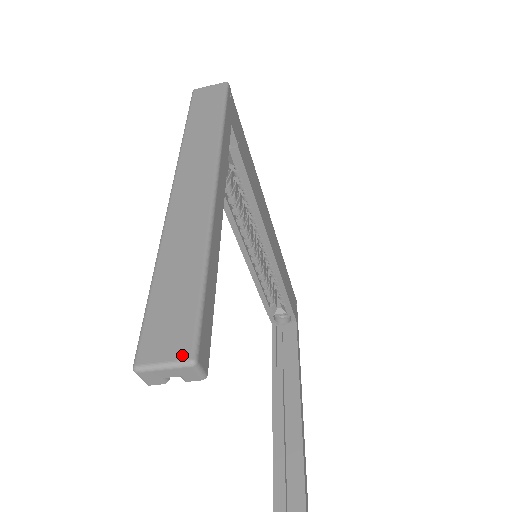
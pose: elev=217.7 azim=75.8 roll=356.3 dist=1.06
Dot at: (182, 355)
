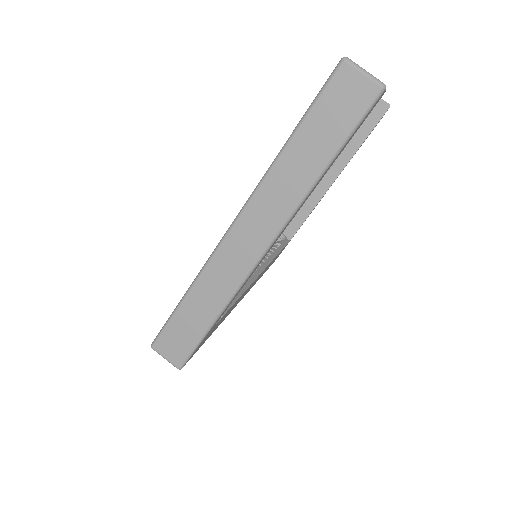
Dot at: occluded
